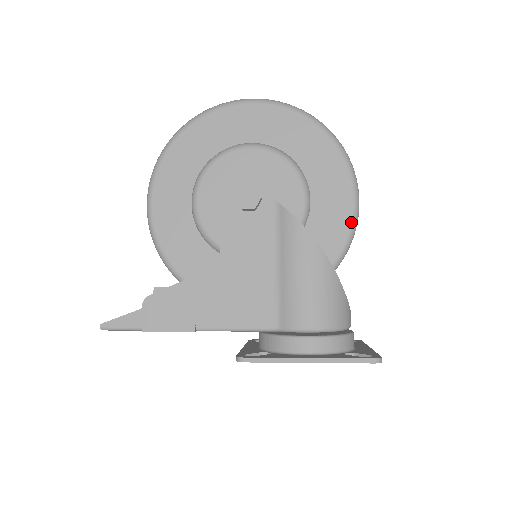
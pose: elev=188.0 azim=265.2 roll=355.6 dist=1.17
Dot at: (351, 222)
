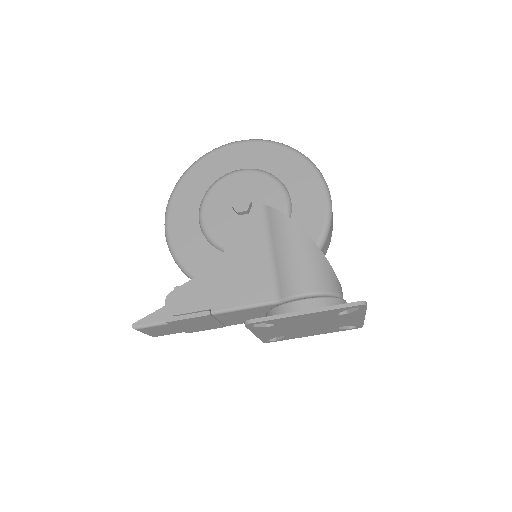
Dot at: (326, 211)
